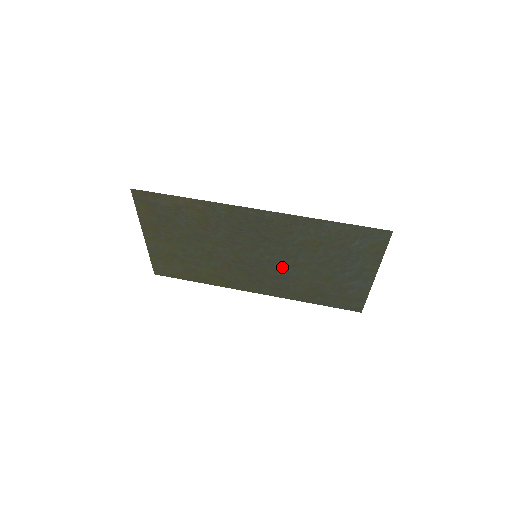
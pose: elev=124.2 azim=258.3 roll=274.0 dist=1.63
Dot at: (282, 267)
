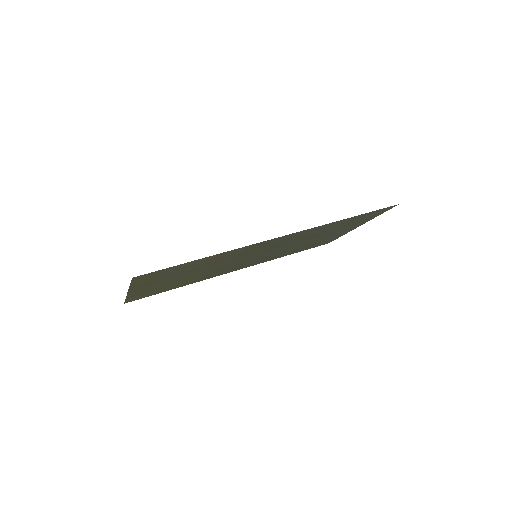
Dot at: (277, 251)
